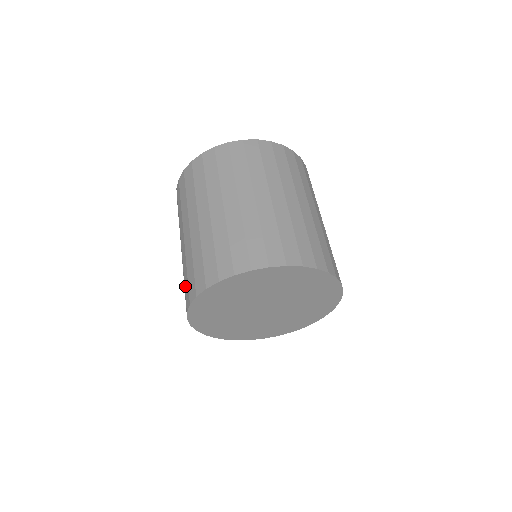
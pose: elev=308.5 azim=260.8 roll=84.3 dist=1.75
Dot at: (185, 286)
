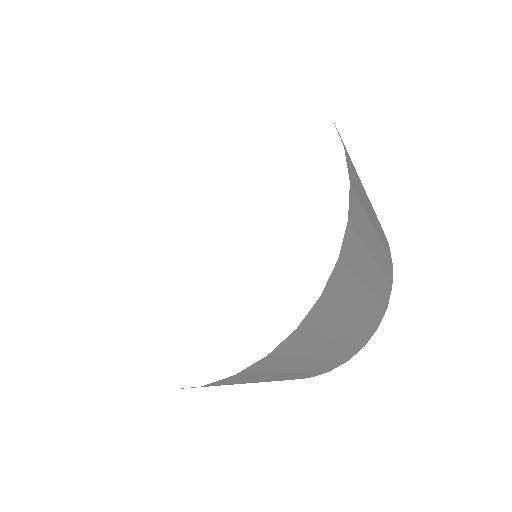
Dot at: occluded
